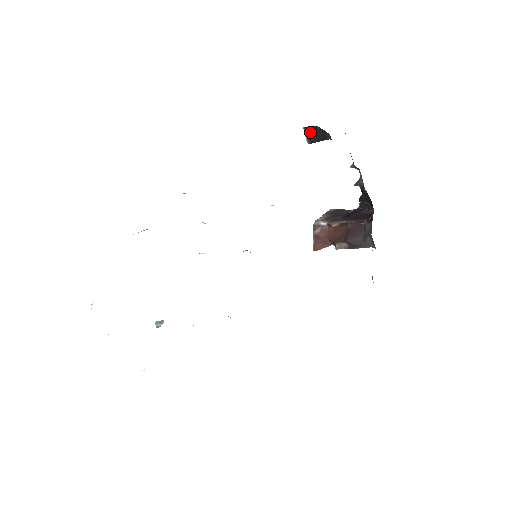
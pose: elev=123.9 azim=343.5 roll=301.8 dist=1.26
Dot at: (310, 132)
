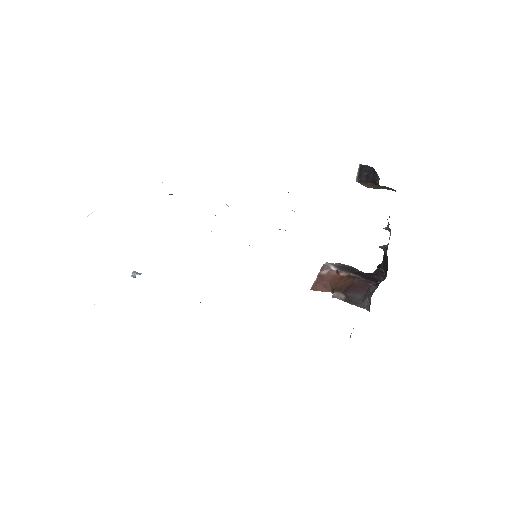
Dot at: (363, 170)
